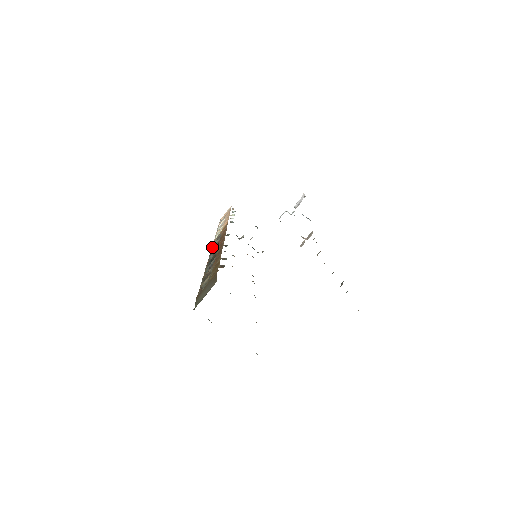
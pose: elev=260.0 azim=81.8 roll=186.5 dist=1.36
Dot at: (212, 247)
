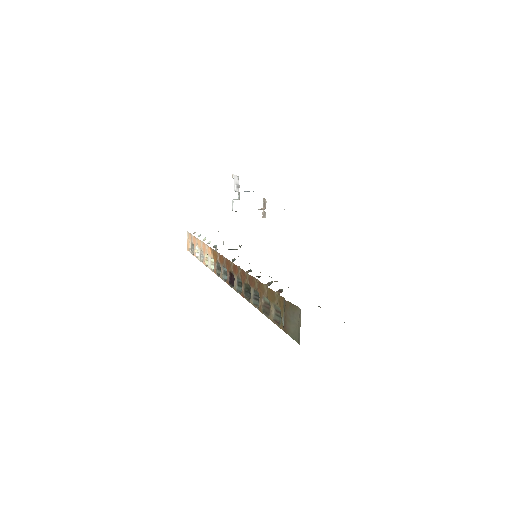
Dot at: (223, 279)
